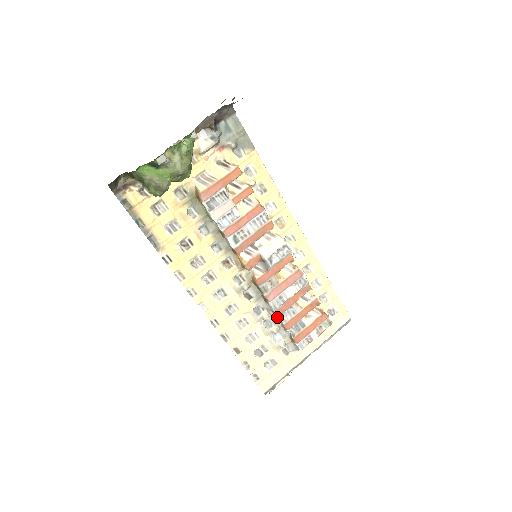
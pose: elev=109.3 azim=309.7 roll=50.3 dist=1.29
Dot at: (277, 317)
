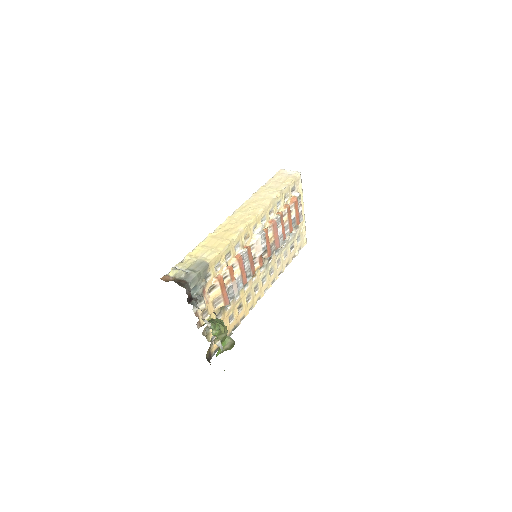
Dot at: occluded
